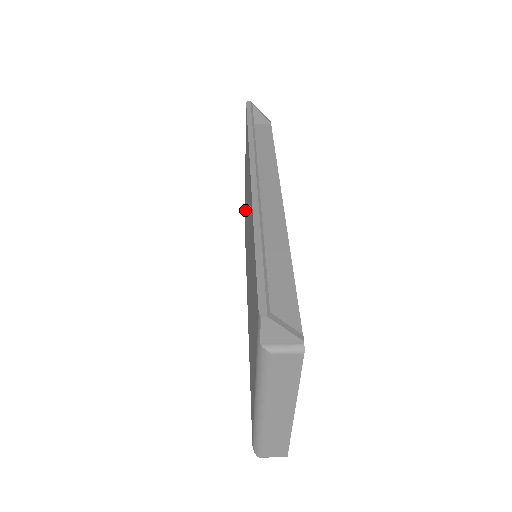
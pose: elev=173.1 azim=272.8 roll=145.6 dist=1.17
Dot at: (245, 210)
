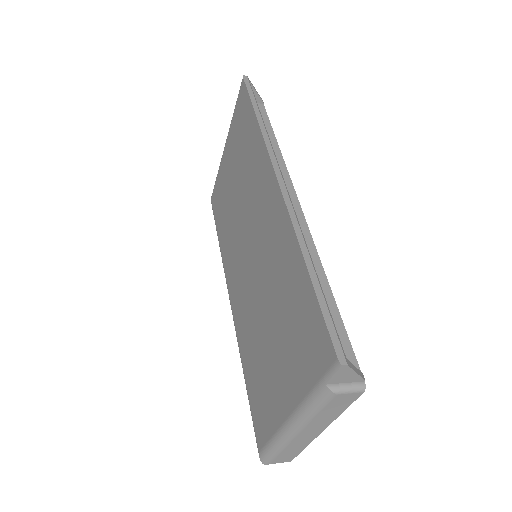
Dot at: (221, 191)
